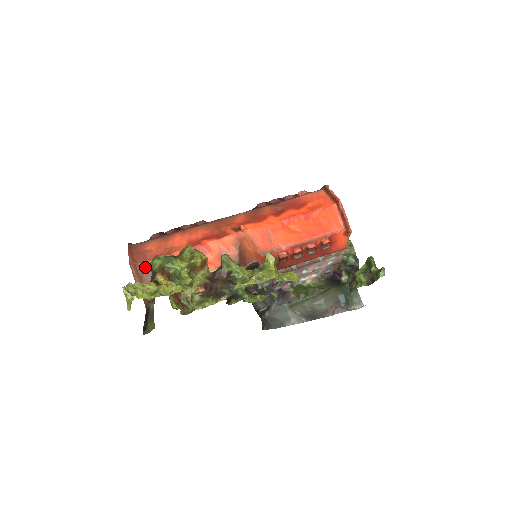
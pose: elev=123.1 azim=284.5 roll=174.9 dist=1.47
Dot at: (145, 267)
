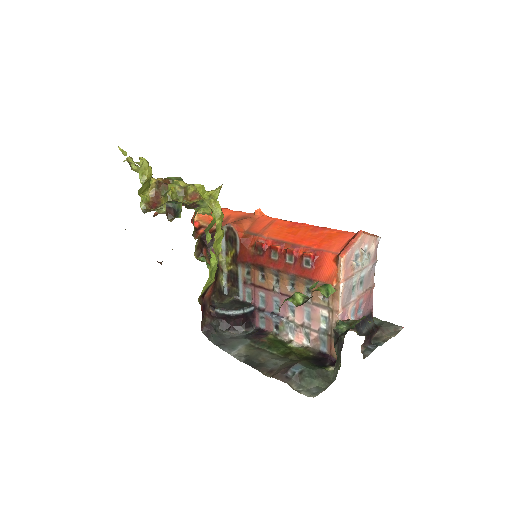
Dot at: occluded
